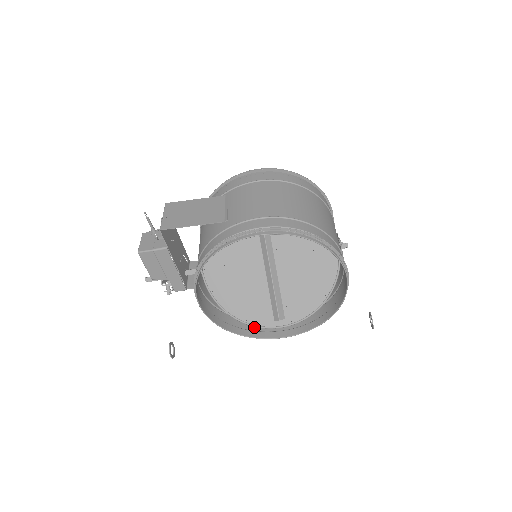
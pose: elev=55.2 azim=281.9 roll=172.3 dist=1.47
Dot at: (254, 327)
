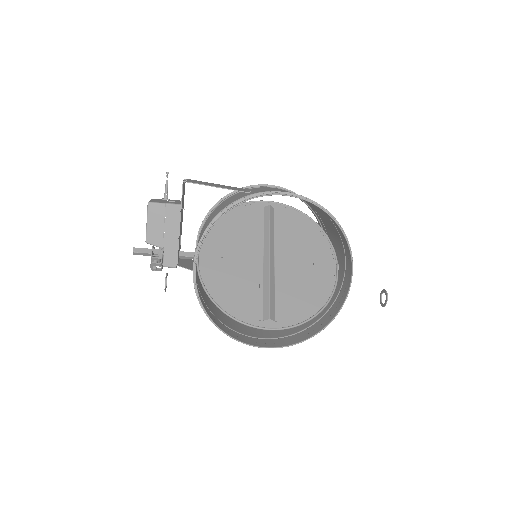
Dot at: (234, 333)
